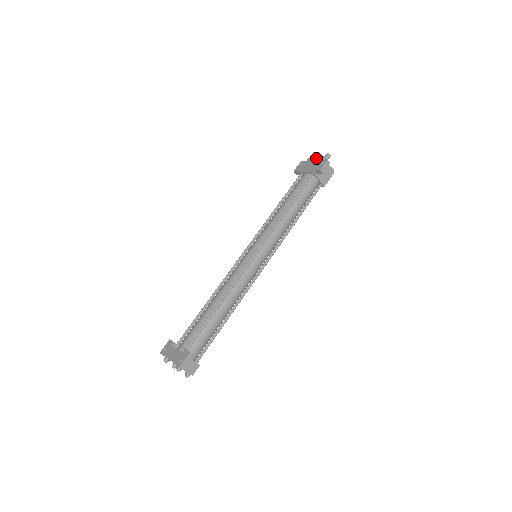
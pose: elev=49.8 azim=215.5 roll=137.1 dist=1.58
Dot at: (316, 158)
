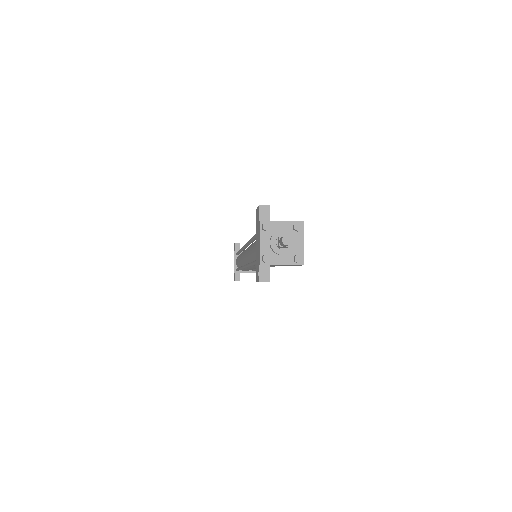
Dot at: (258, 247)
